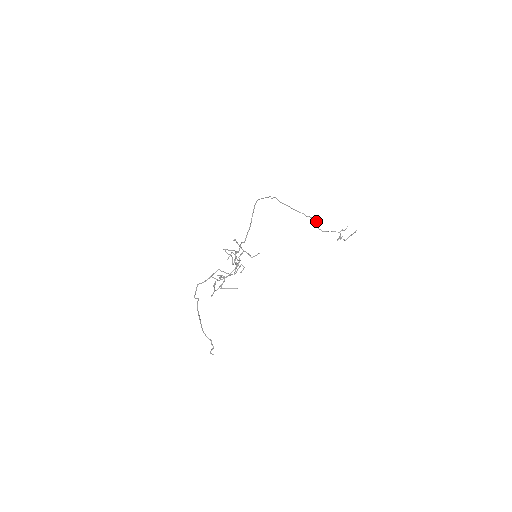
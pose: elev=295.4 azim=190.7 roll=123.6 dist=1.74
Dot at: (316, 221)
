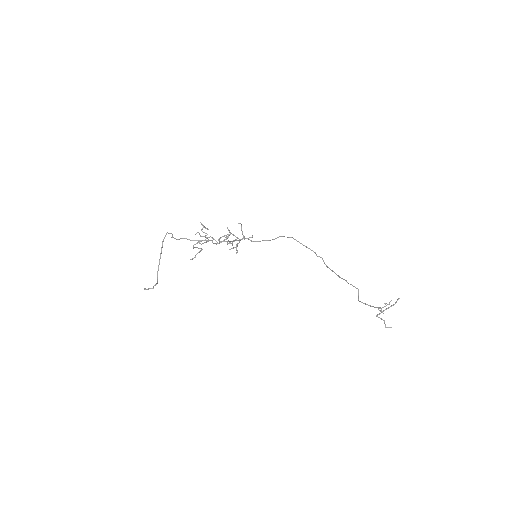
Dot at: (358, 292)
